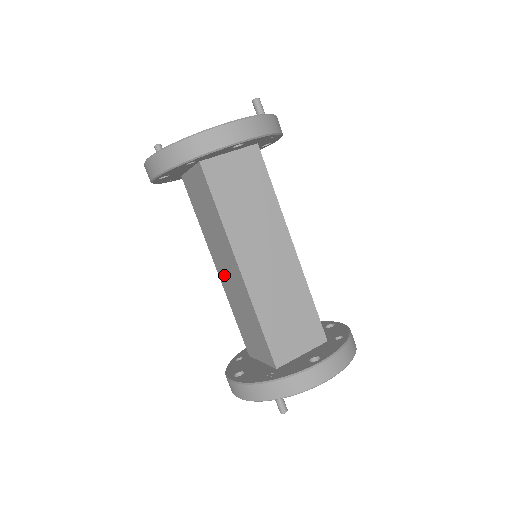
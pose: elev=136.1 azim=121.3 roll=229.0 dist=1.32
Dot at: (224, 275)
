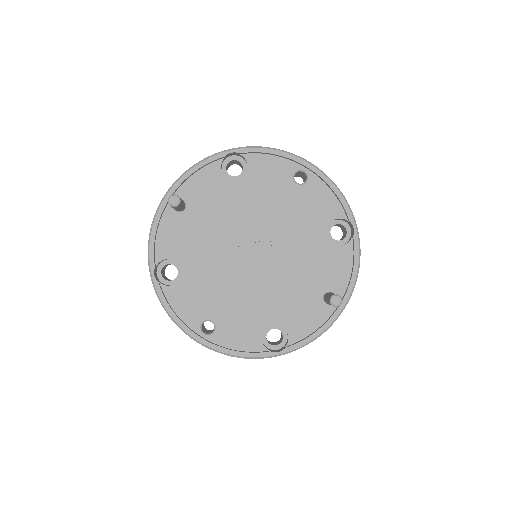
Dot at: occluded
